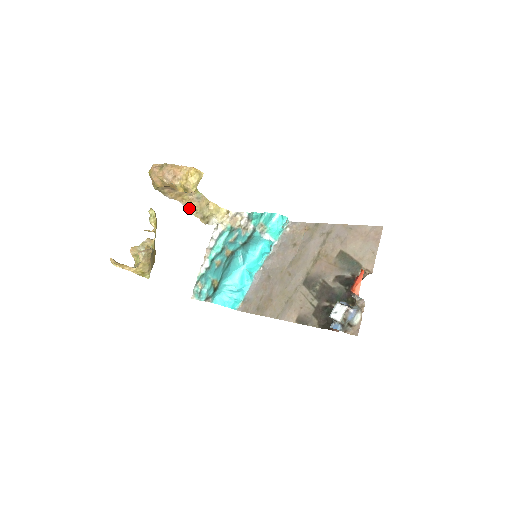
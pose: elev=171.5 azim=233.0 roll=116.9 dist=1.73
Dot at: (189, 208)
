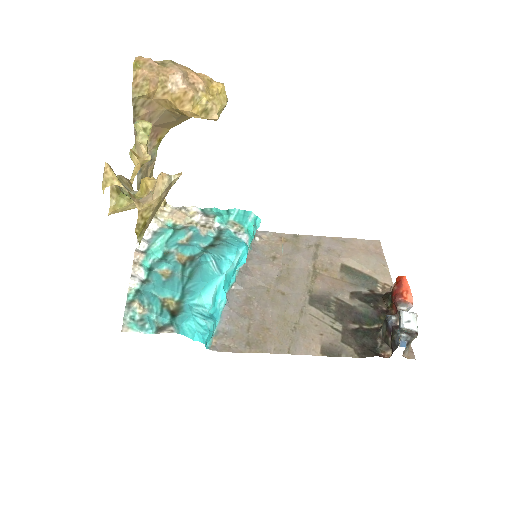
Dot at: occluded
